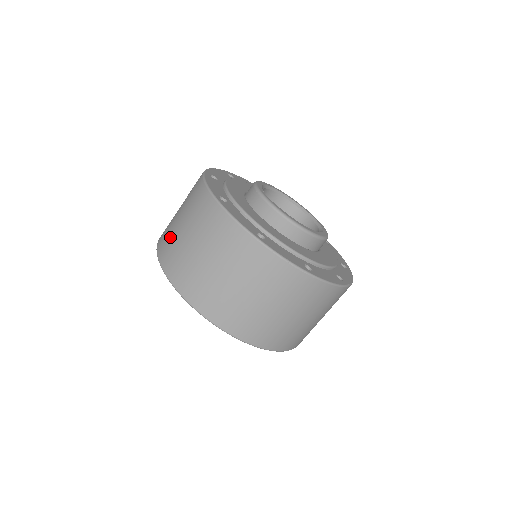
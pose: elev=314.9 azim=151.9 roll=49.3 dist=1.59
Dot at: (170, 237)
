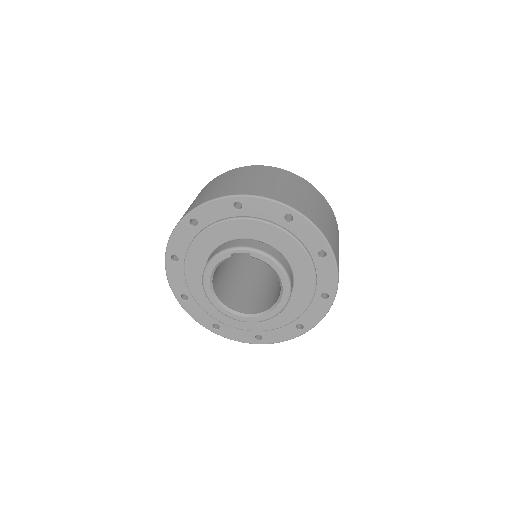
Dot at: (221, 188)
